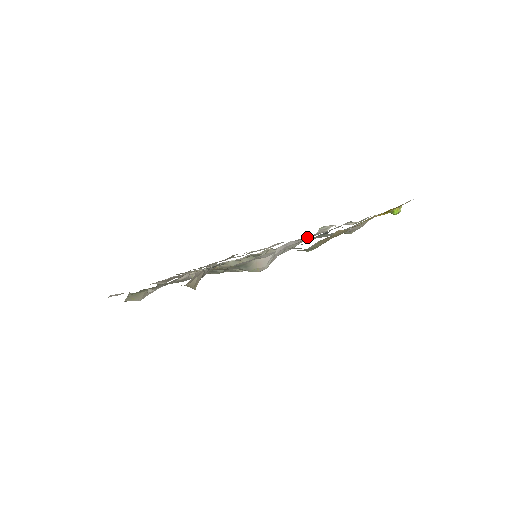
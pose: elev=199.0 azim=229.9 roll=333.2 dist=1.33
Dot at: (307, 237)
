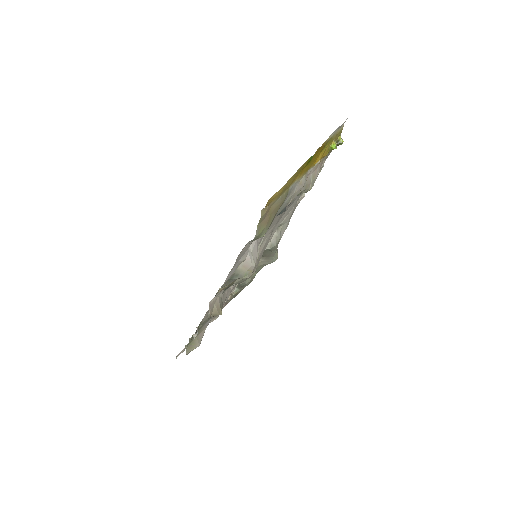
Dot at: (287, 213)
